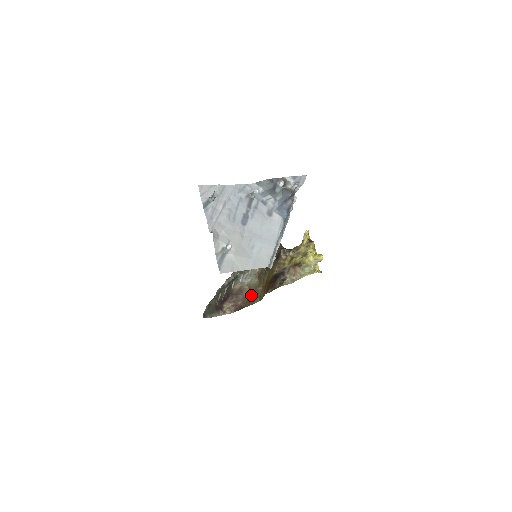
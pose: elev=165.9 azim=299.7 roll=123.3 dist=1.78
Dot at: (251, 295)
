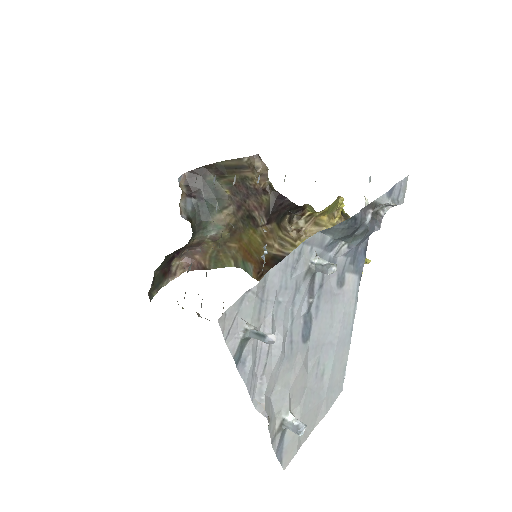
Dot at: (217, 250)
